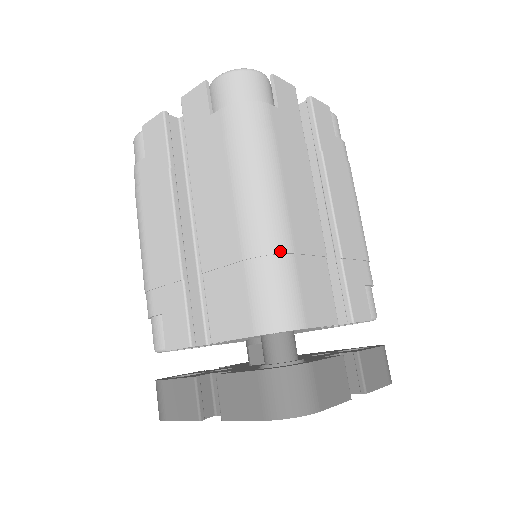
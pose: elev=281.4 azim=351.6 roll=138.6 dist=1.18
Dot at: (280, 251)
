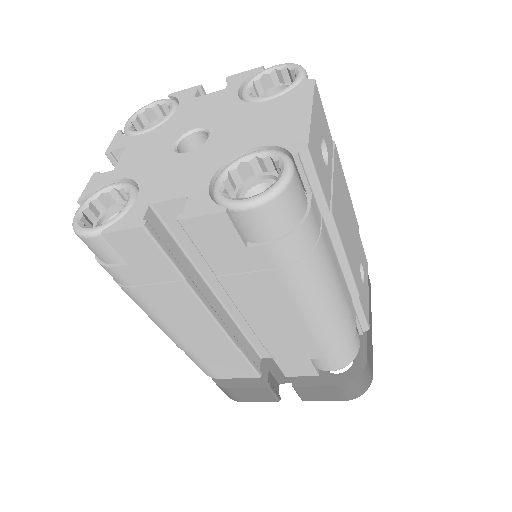
Dot at: (180, 348)
